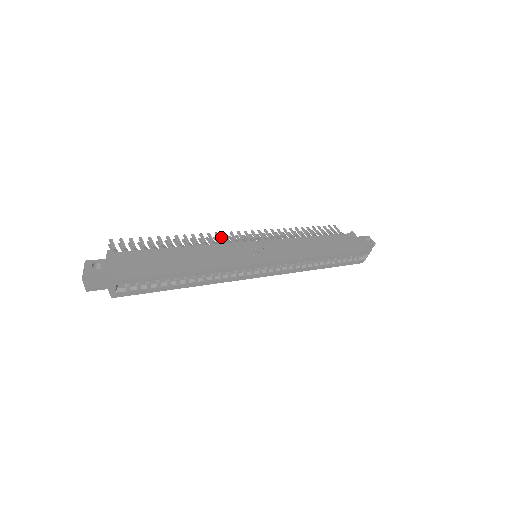
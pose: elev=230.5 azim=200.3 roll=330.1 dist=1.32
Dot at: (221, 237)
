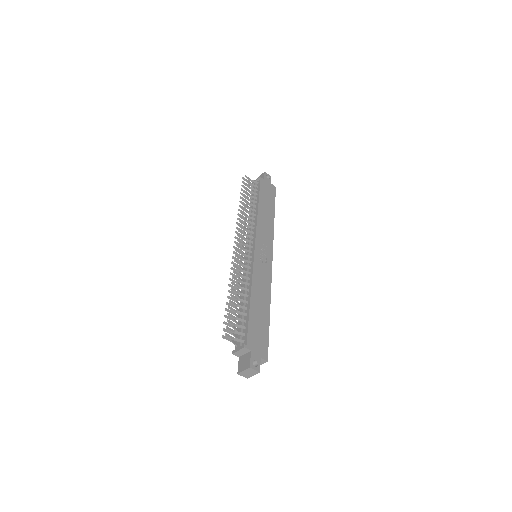
Dot at: (233, 258)
